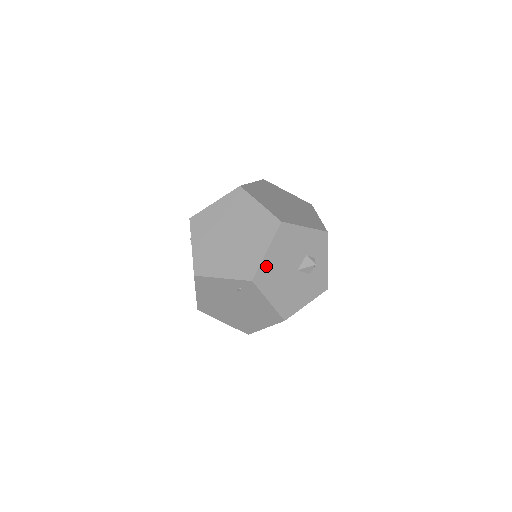
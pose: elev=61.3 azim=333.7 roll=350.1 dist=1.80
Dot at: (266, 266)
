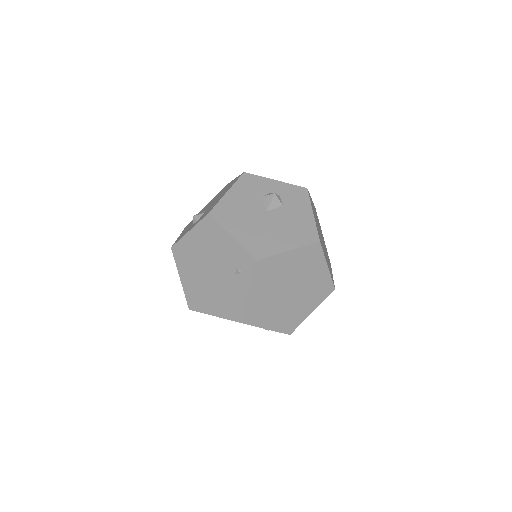
Dot at: occluded
